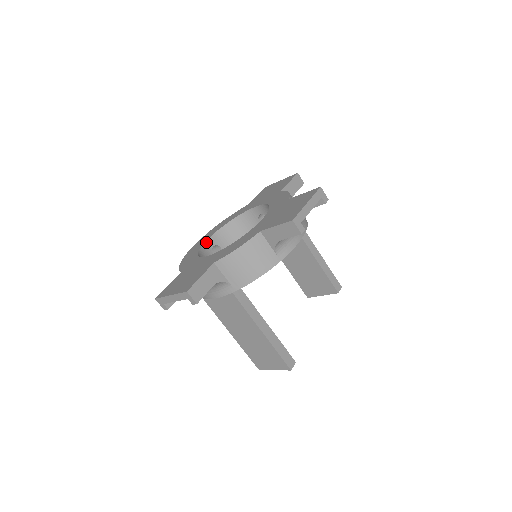
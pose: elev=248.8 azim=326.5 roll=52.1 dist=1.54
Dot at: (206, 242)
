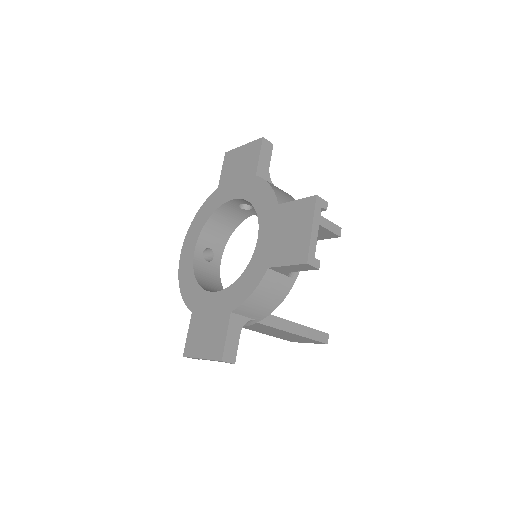
Dot at: (194, 254)
